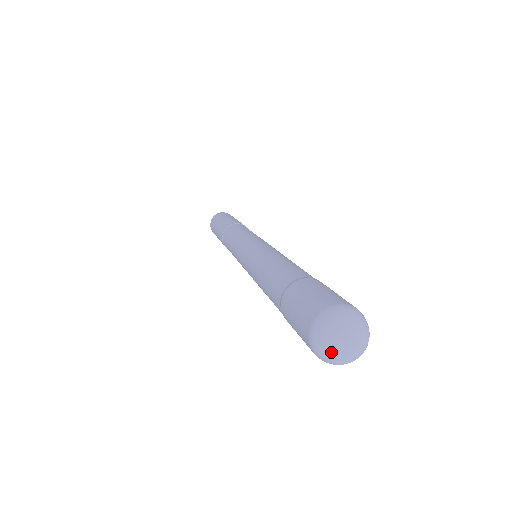
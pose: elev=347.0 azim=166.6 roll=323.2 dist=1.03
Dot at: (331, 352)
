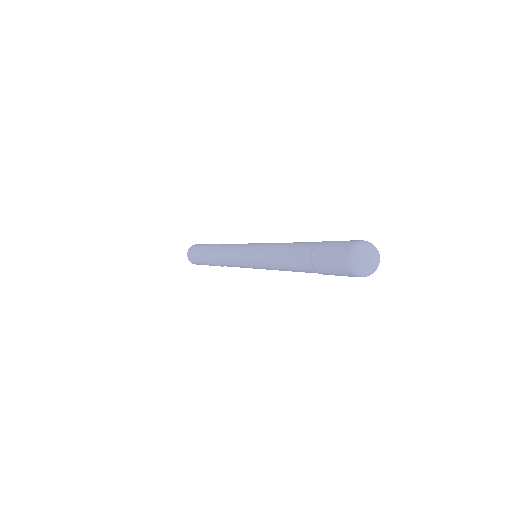
Dot at: (370, 270)
